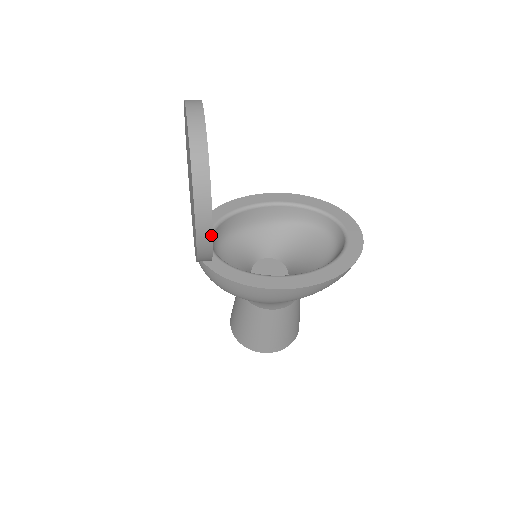
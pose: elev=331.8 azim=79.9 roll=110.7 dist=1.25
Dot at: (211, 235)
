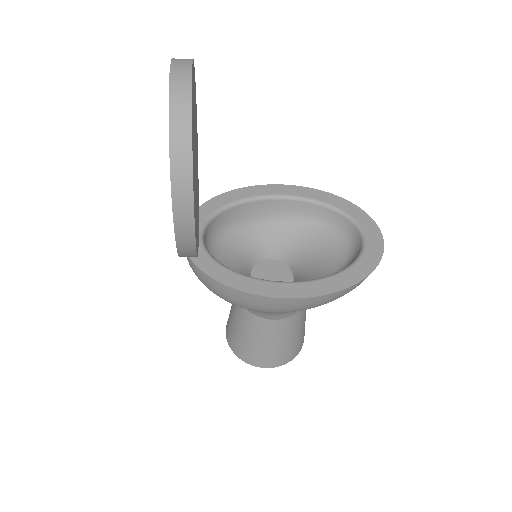
Dot at: (193, 225)
